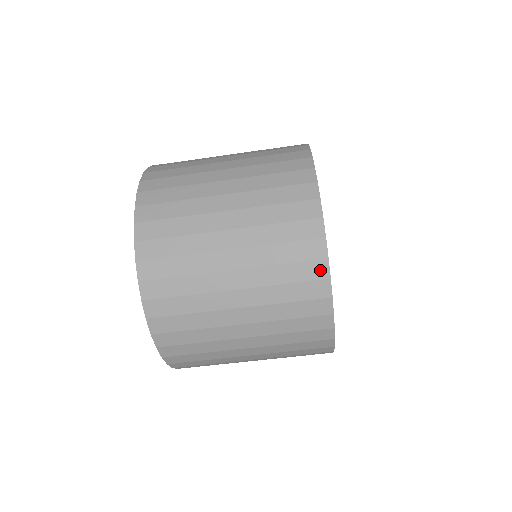
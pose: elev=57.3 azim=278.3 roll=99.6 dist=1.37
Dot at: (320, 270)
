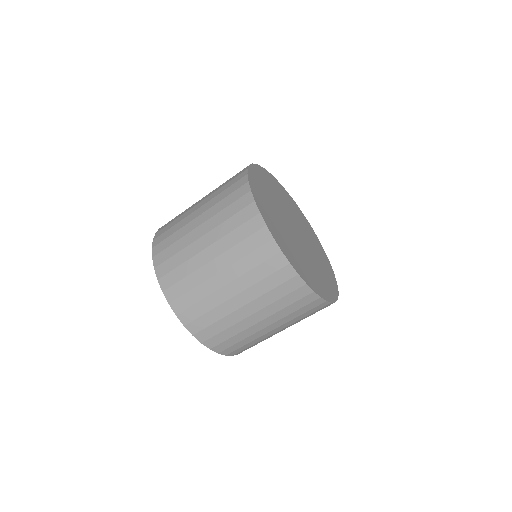
Dot at: (305, 291)
